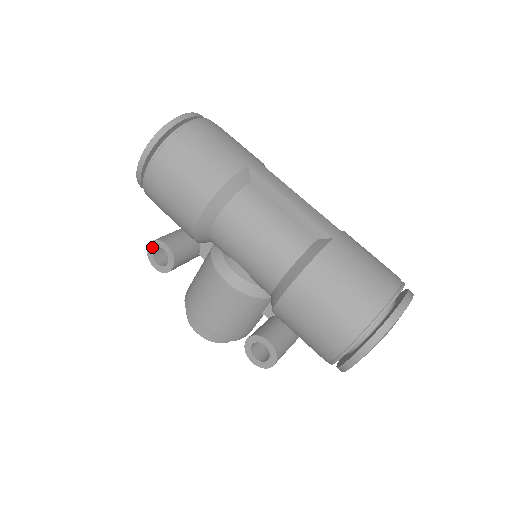
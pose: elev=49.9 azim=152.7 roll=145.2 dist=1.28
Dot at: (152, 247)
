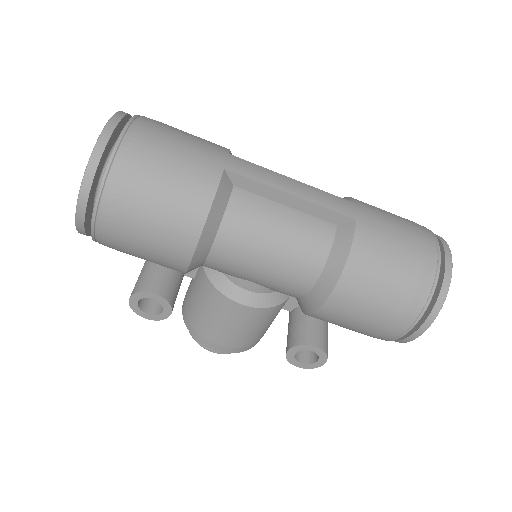
Dot at: (135, 300)
